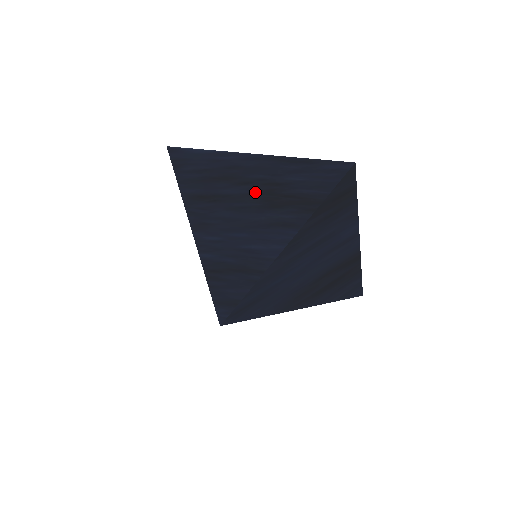
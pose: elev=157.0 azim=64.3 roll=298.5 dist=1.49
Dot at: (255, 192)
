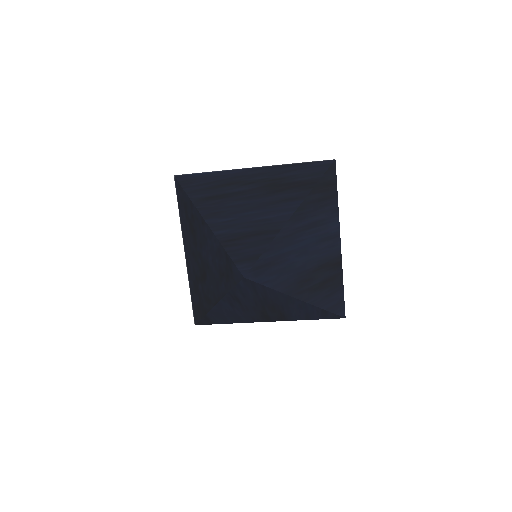
Dot at: (260, 186)
